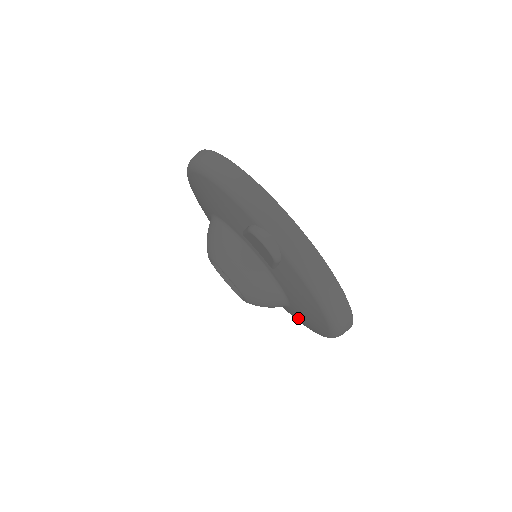
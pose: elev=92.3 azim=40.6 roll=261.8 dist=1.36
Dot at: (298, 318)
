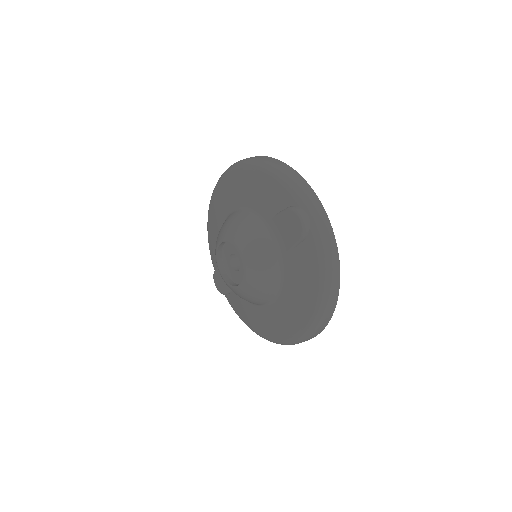
Dot at: (272, 320)
